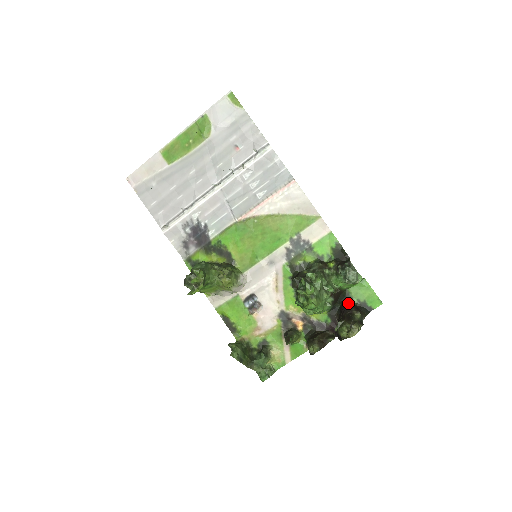
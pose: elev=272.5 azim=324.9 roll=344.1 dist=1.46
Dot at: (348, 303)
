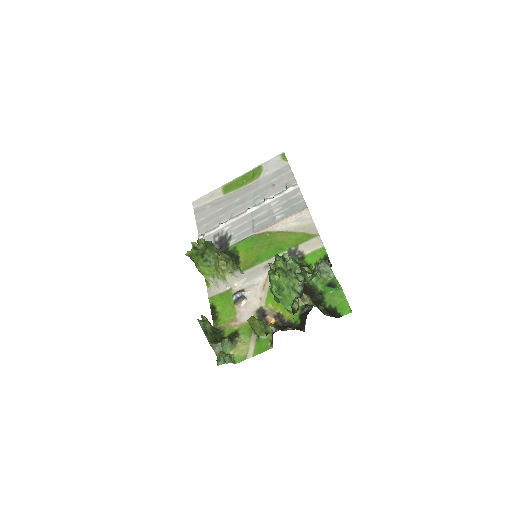
Dot at: occluded
